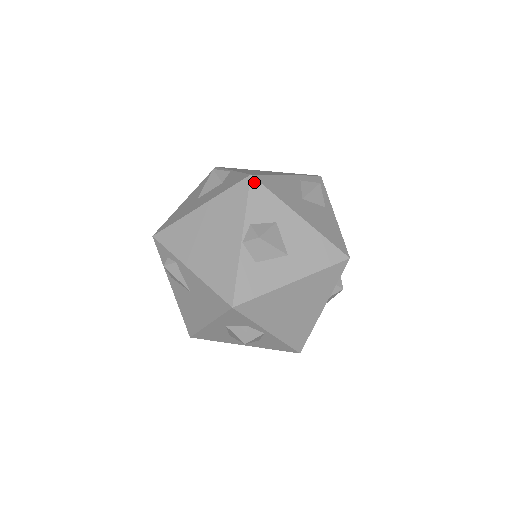
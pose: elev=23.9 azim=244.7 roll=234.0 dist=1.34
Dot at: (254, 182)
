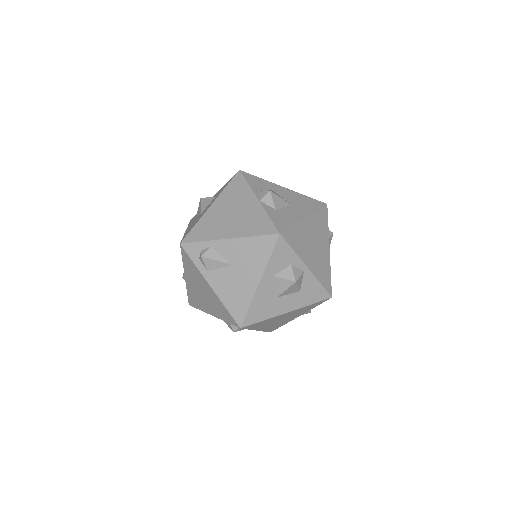
Dot at: (244, 173)
